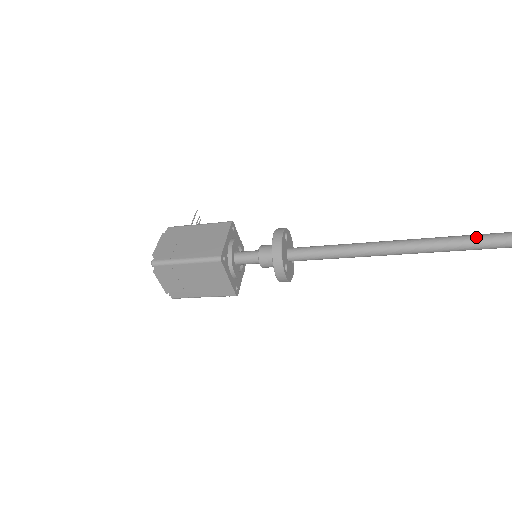
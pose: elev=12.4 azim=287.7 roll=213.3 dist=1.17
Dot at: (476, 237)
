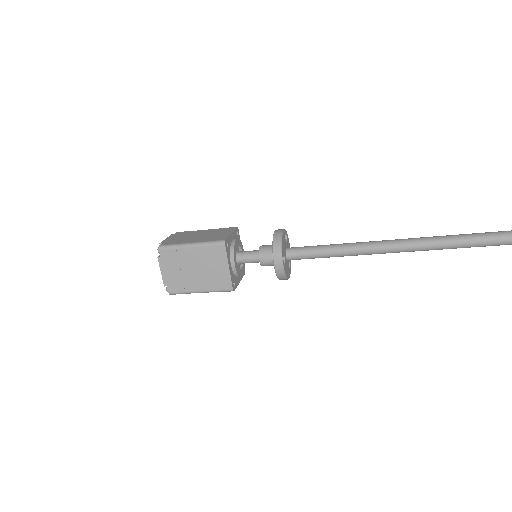
Dot at: (457, 235)
